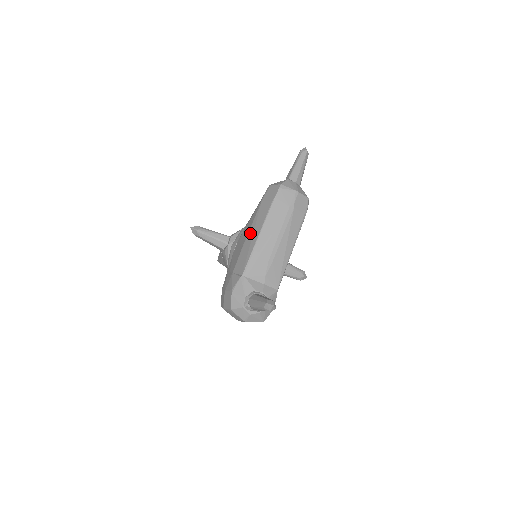
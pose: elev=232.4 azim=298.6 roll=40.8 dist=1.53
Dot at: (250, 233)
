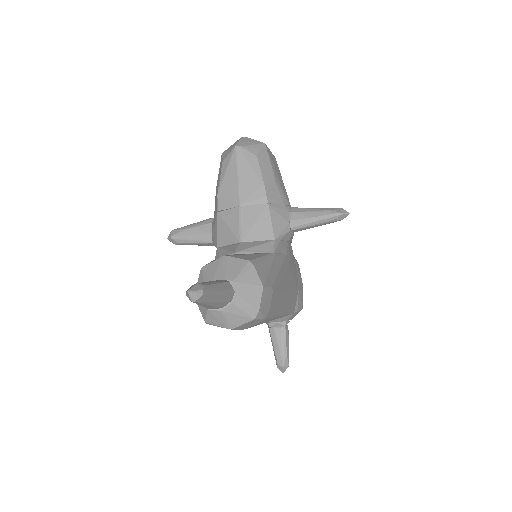
Dot at: occluded
